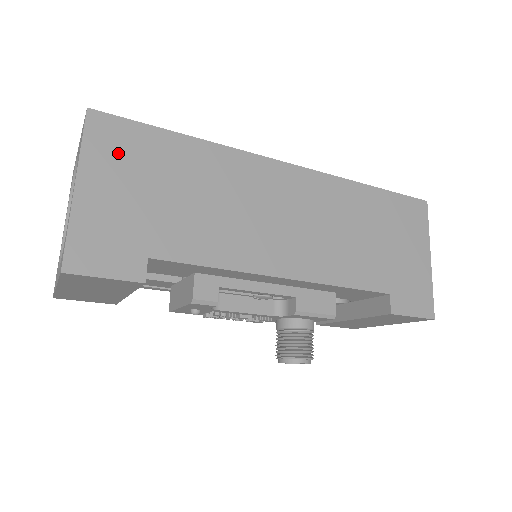
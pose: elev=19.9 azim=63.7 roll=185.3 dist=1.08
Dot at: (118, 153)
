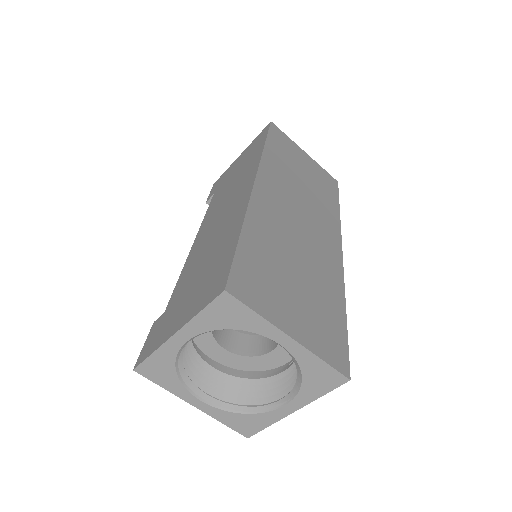
Dot at: occluded
